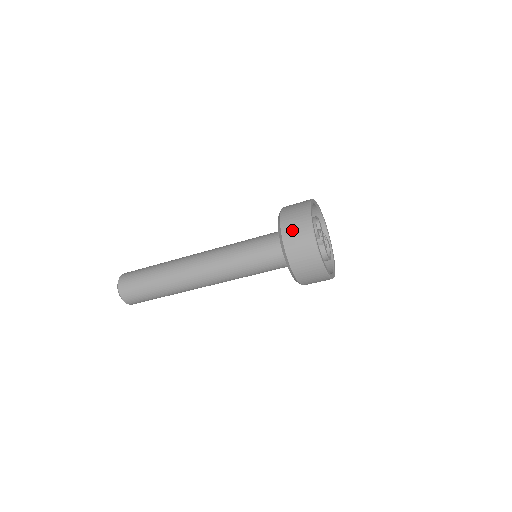
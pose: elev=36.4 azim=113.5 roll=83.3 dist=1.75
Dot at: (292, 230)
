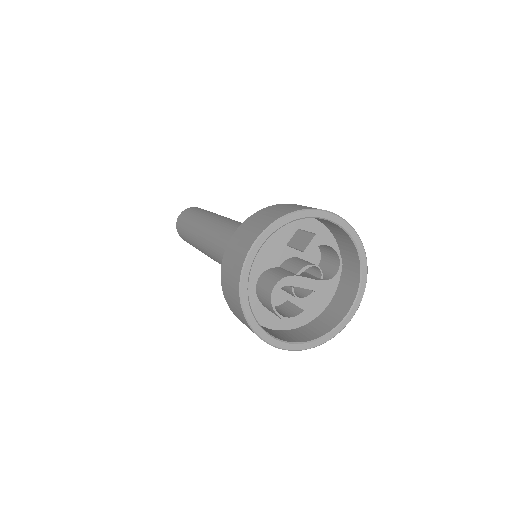
Dot at: occluded
